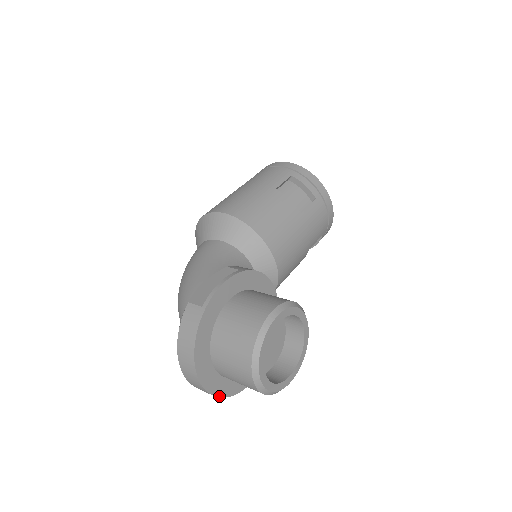
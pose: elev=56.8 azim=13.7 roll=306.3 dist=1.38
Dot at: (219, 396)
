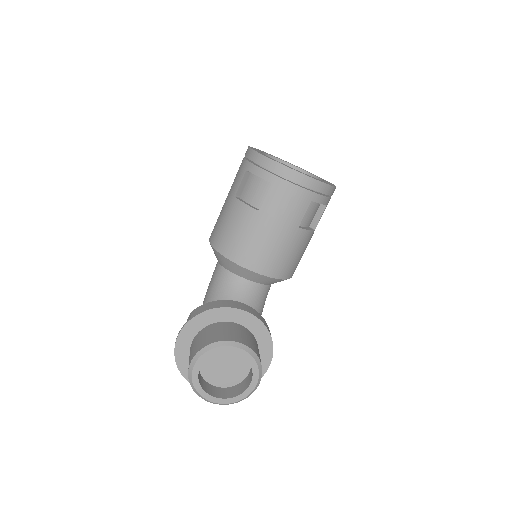
Dot at: occluded
